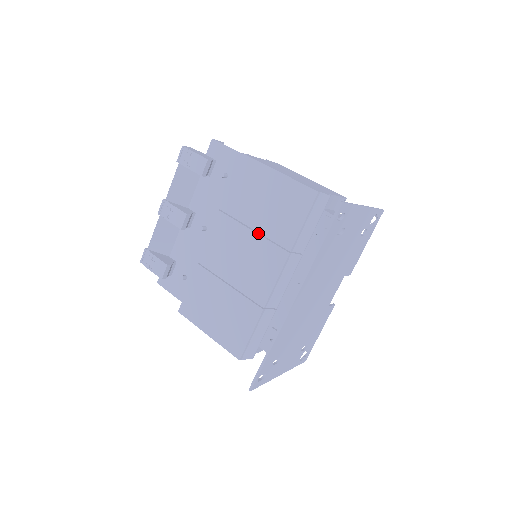
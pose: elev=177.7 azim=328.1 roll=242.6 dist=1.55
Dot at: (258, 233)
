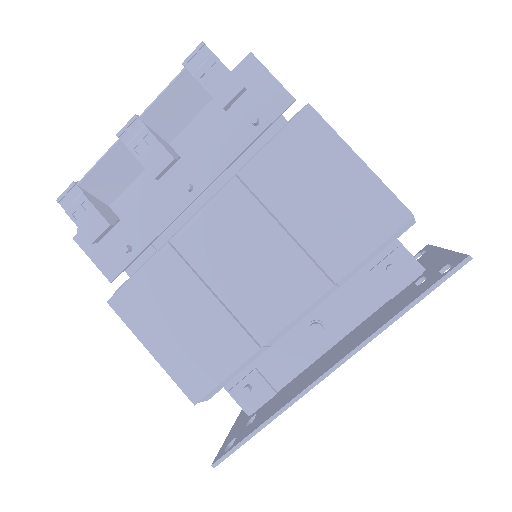
Dot at: (291, 236)
